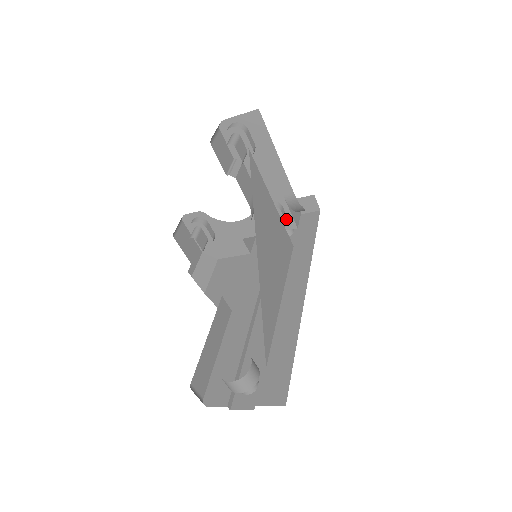
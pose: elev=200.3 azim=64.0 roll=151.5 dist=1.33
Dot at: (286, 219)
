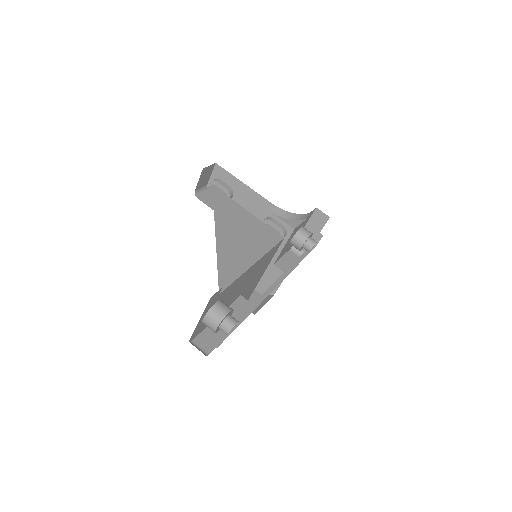
Dot at: (280, 226)
